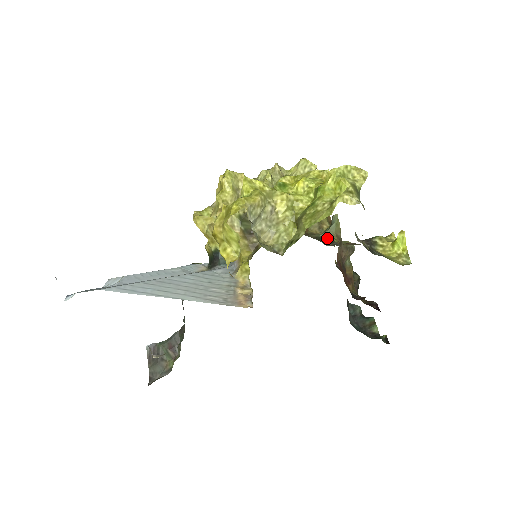
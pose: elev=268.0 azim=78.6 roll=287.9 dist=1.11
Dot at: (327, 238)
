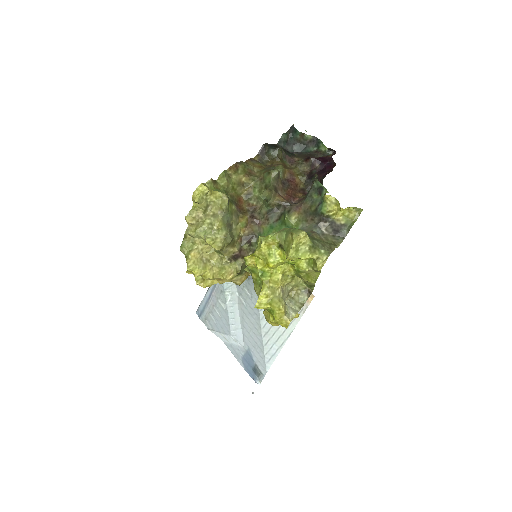
Dot at: (287, 223)
